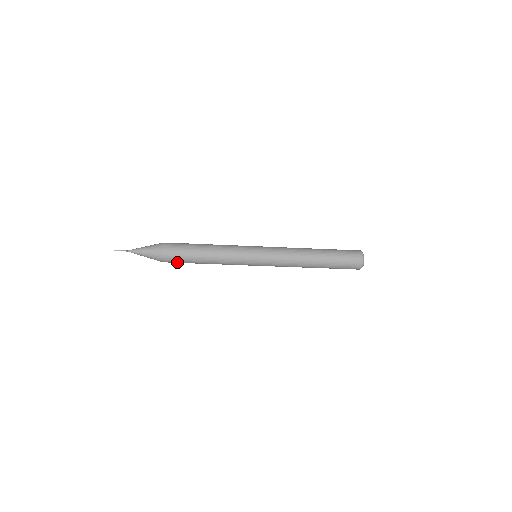
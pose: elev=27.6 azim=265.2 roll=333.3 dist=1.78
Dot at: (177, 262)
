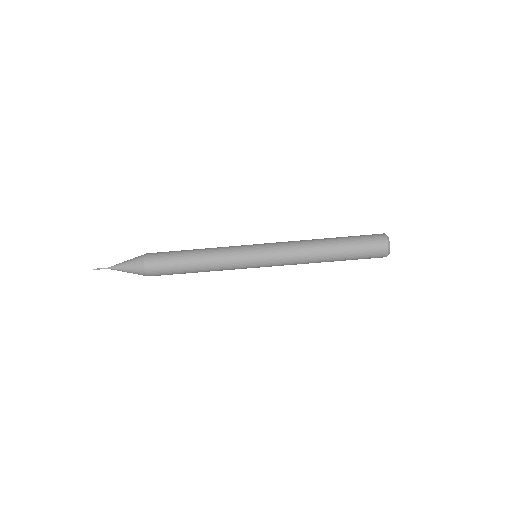
Dot at: occluded
